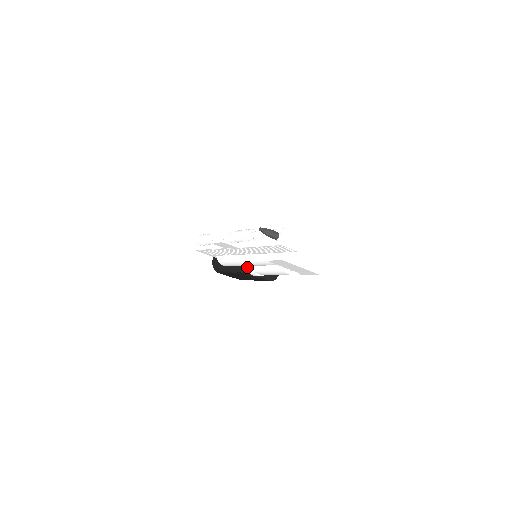
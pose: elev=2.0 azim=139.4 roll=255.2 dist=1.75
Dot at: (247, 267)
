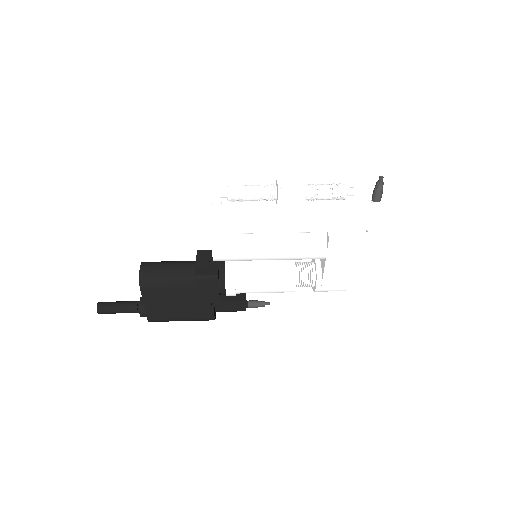
Dot at: (228, 273)
